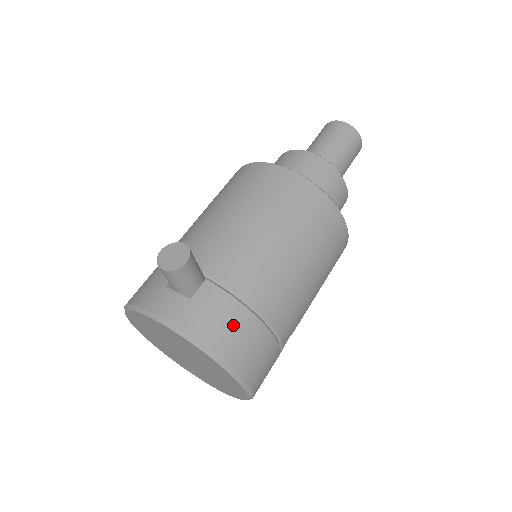
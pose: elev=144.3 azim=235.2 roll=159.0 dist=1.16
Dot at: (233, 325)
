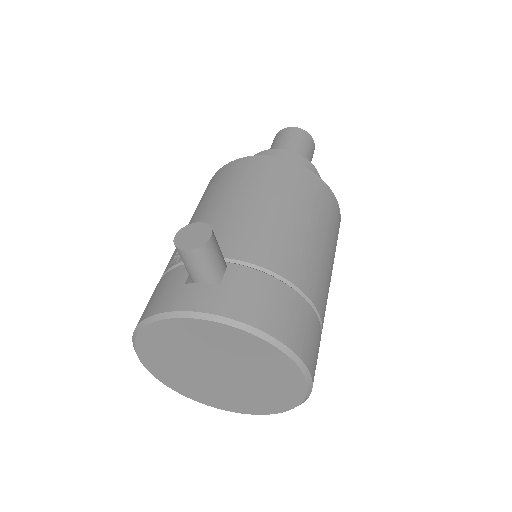
Dot at: (275, 301)
